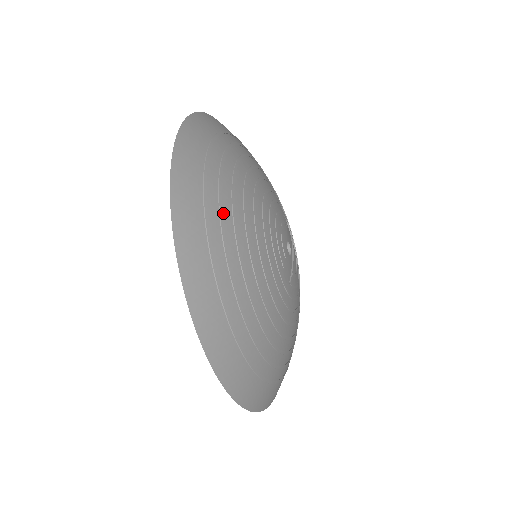
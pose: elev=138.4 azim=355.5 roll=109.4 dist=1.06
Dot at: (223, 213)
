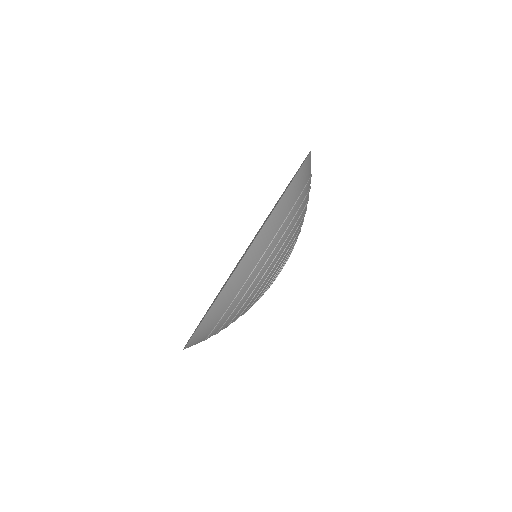
Dot at: (264, 267)
